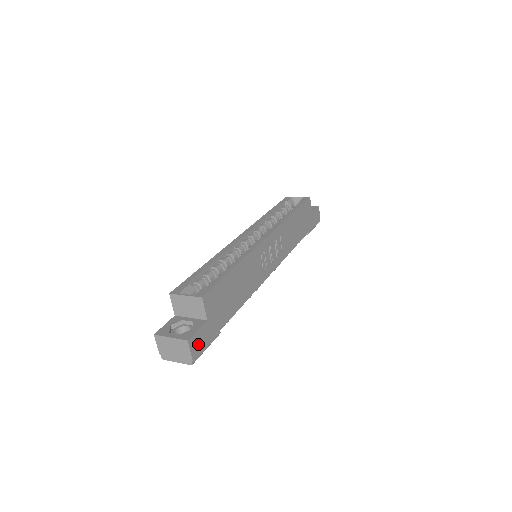
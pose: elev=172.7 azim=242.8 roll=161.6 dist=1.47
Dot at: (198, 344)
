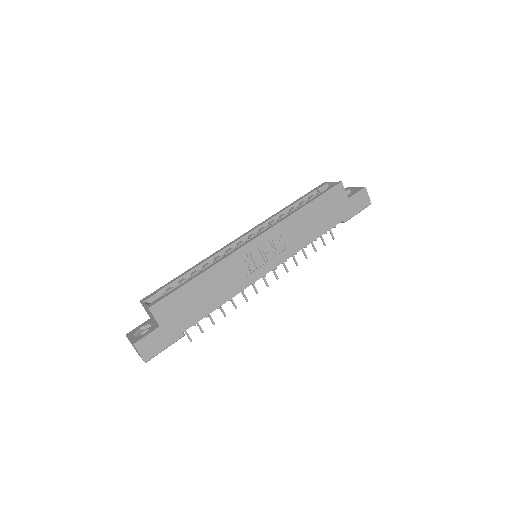
Dot at: (149, 346)
